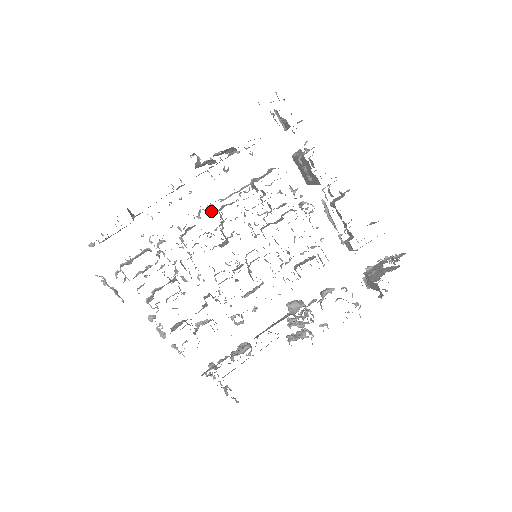
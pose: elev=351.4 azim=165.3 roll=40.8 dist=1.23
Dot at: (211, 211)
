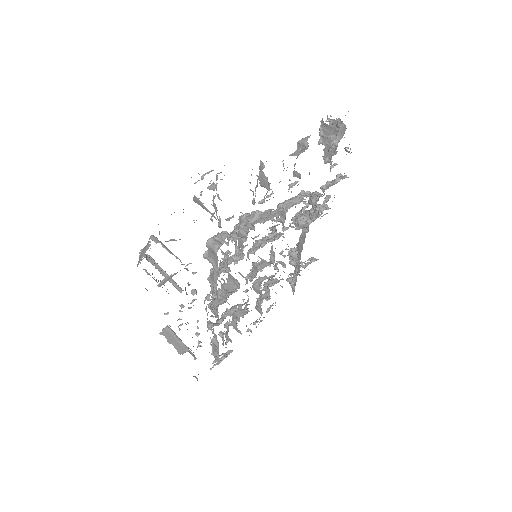
Dot at: (214, 299)
